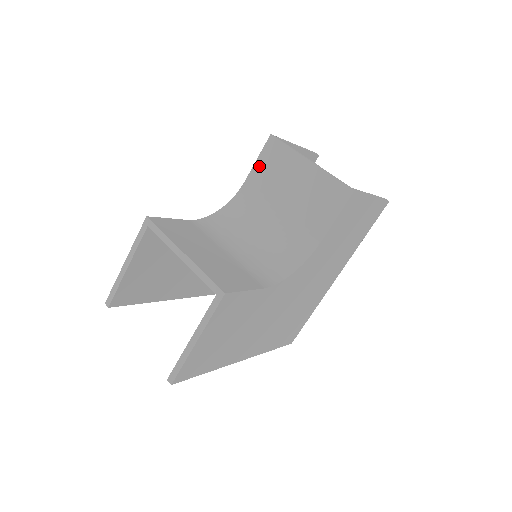
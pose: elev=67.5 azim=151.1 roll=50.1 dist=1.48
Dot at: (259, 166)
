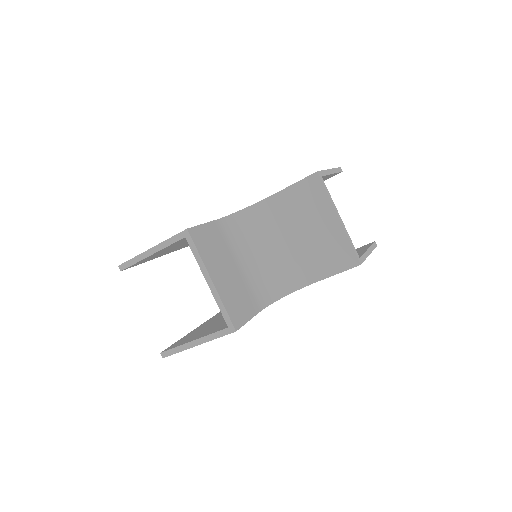
Dot at: (294, 191)
